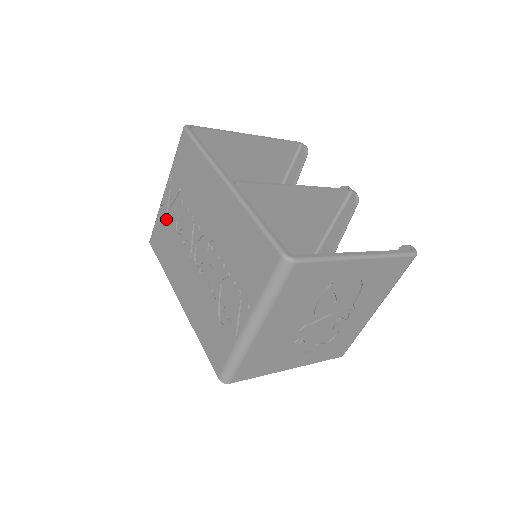
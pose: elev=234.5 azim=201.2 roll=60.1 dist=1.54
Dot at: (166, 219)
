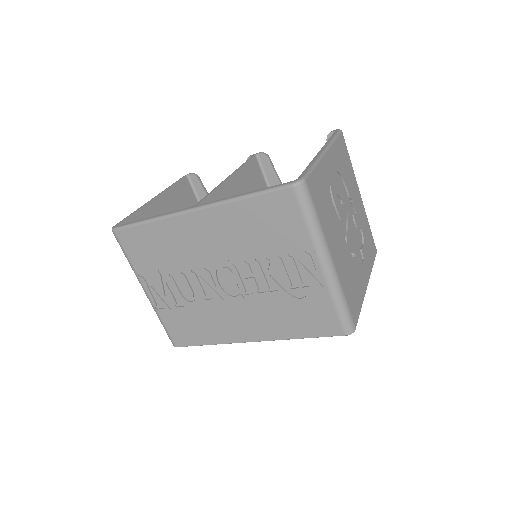
Dot at: (171, 309)
